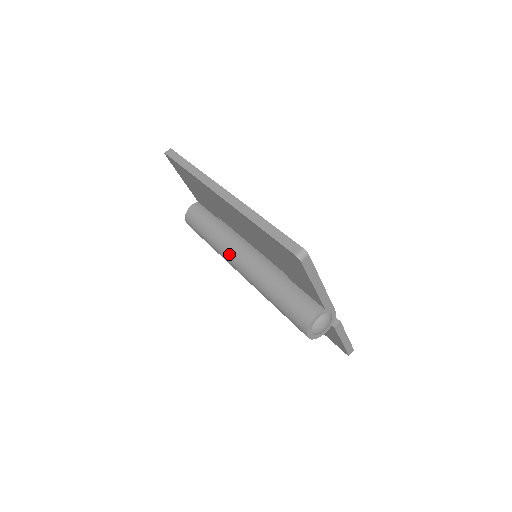
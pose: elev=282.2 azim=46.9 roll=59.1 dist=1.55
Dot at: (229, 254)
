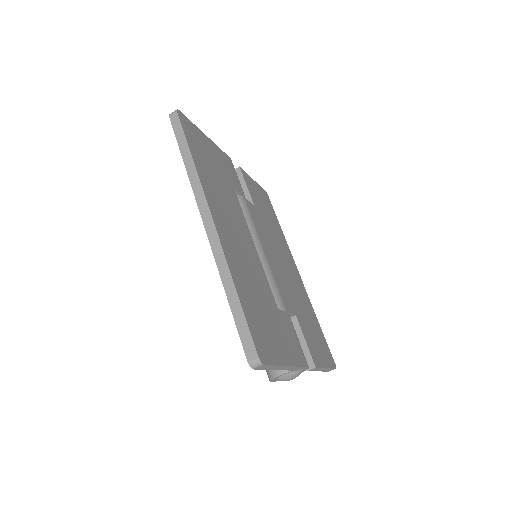
Dot at: occluded
